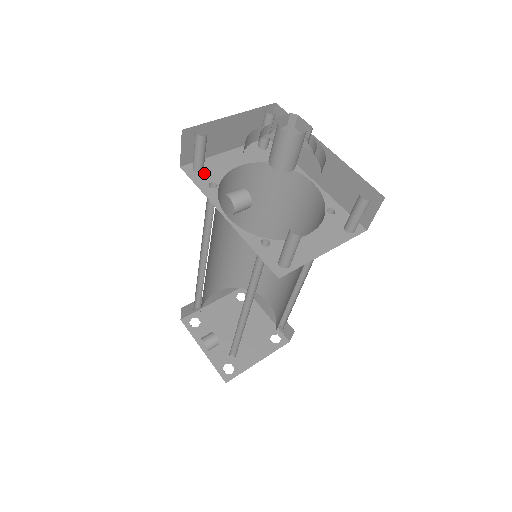
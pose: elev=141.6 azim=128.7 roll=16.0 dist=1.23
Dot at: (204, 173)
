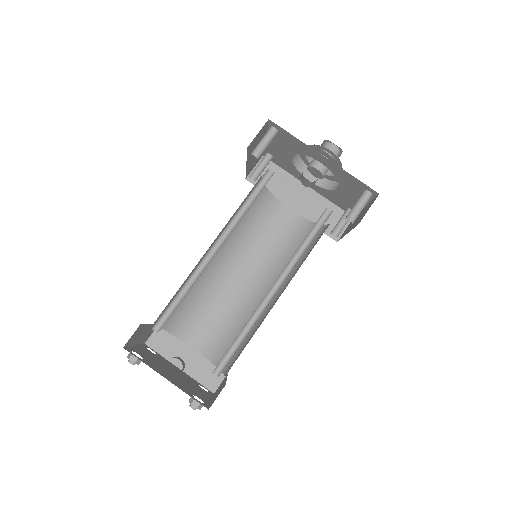
Dot at: occluded
